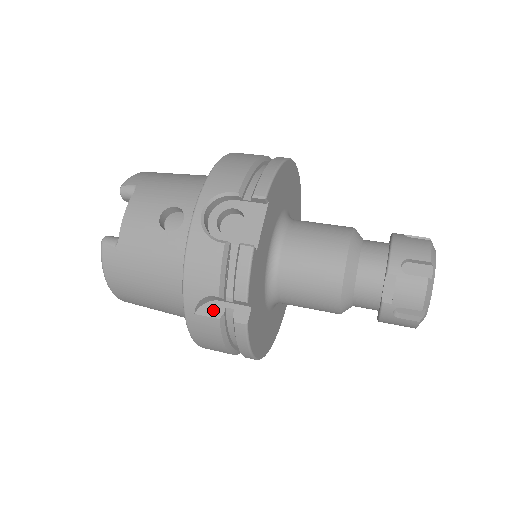
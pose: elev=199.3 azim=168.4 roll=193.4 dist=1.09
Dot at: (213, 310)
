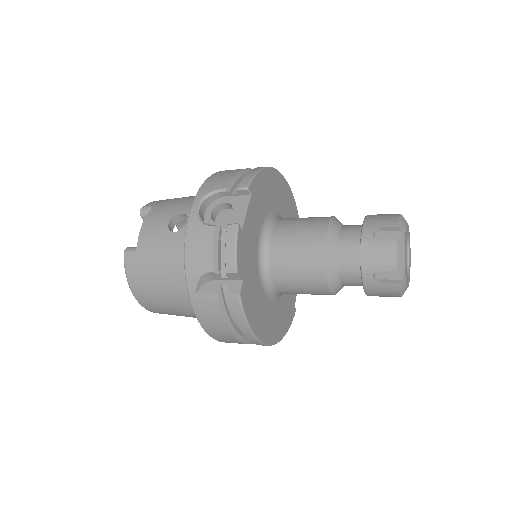
Dot at: (212, 288)
